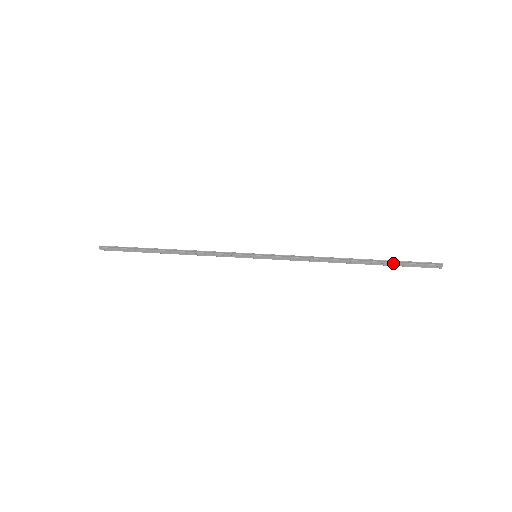
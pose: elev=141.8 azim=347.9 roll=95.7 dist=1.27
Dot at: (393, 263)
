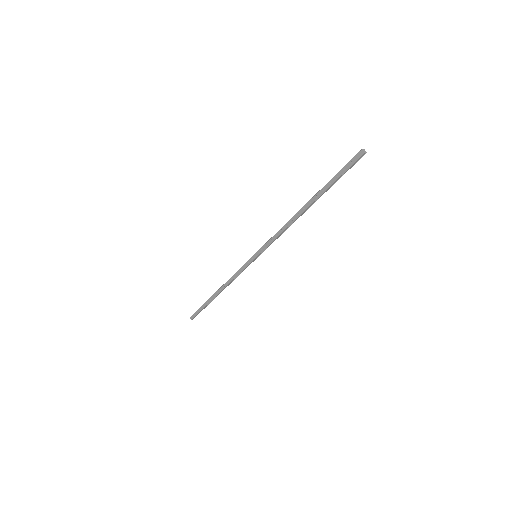
Dot at: (329, 182)
